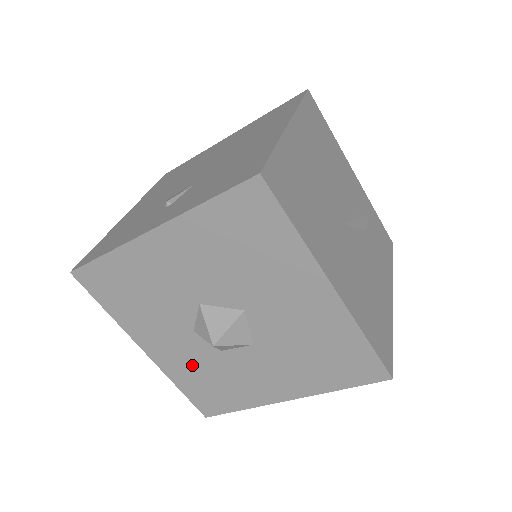
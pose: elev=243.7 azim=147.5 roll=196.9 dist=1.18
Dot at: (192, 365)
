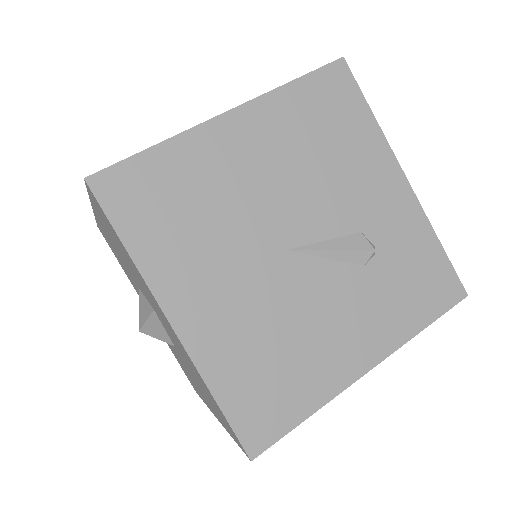
Dot at: occluded
